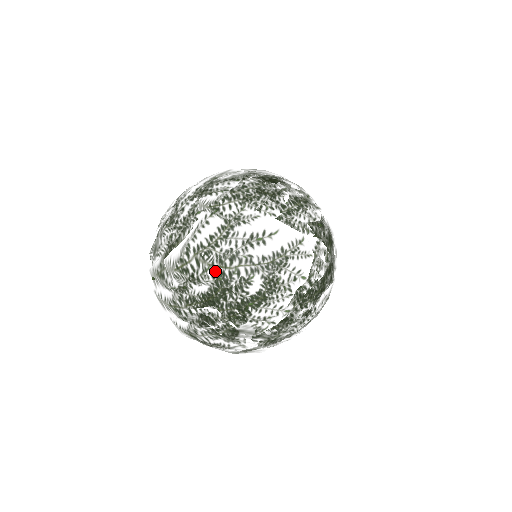
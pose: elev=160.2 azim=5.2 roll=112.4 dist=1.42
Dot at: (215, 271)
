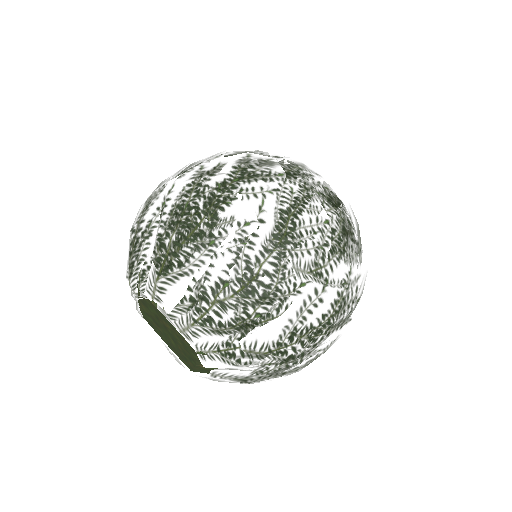
Dot at: (321, 347)
